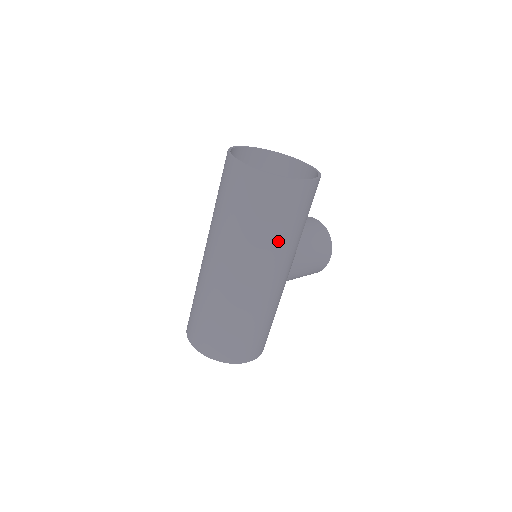
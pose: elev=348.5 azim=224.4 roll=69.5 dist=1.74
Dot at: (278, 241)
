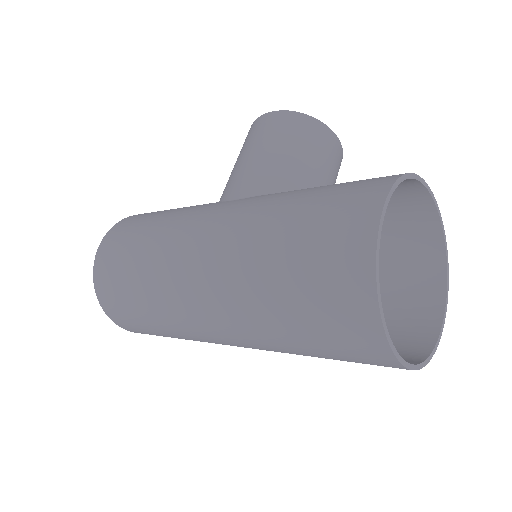
Dot at: occluded
